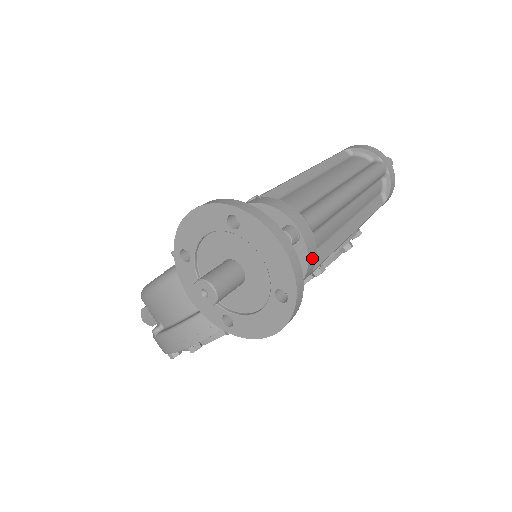
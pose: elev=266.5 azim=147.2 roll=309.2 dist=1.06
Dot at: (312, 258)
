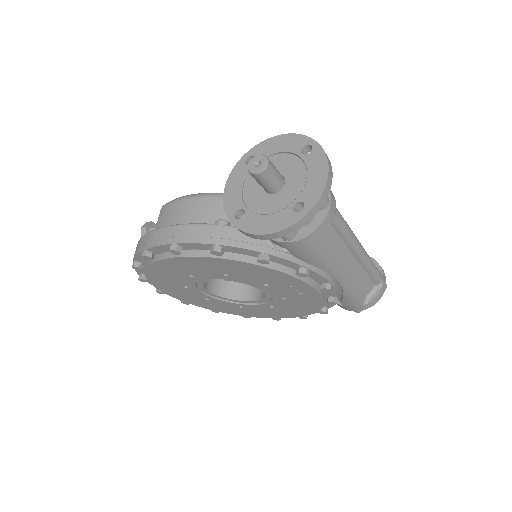
Dot at: (322, 229)
